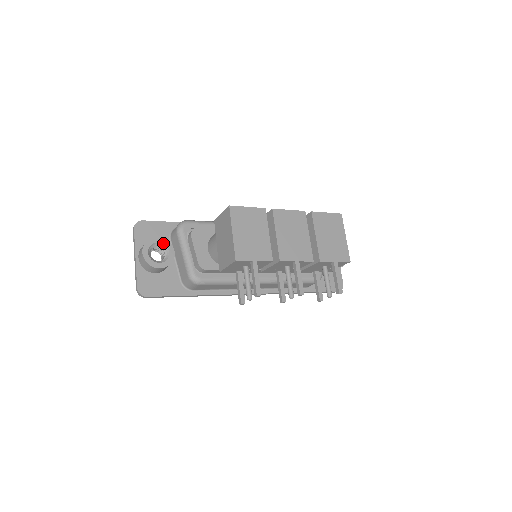
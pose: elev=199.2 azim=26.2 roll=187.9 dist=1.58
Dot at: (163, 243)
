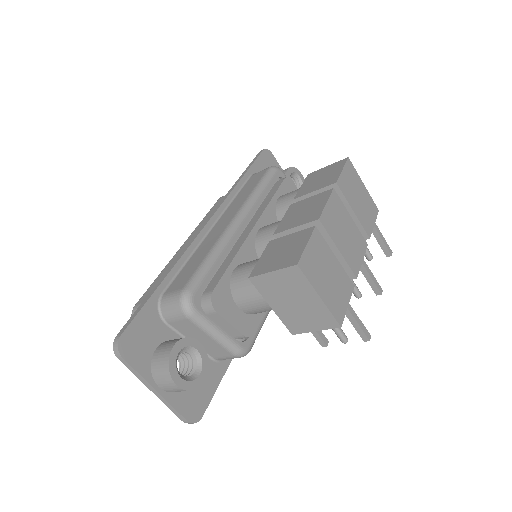
Dot at: (183, 347)
